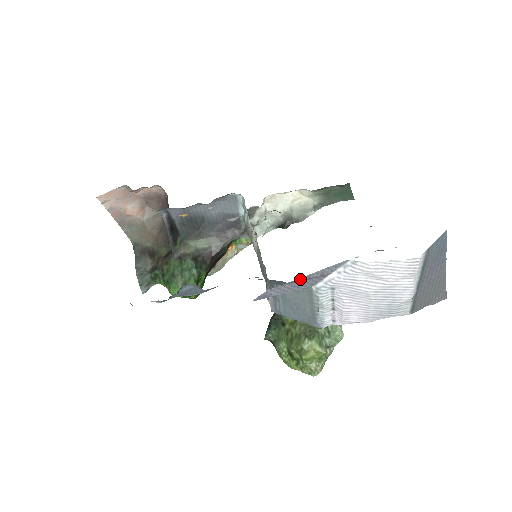
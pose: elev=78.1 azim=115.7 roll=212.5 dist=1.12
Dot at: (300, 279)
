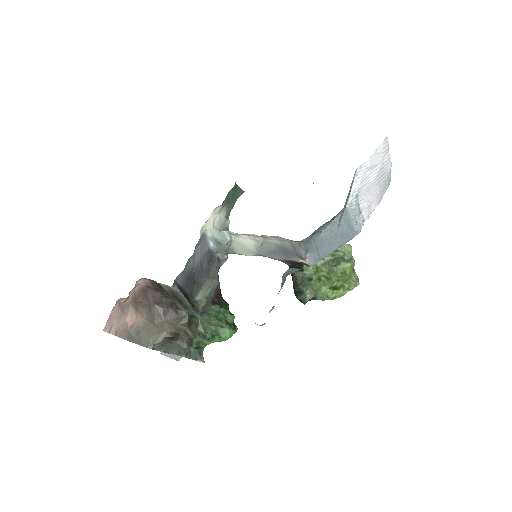
Dot at: (346, 201)
